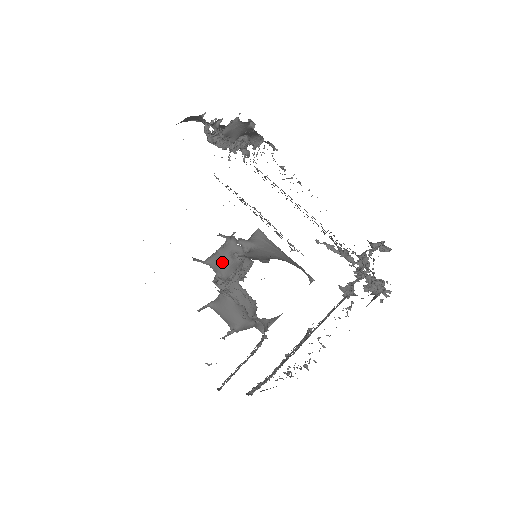
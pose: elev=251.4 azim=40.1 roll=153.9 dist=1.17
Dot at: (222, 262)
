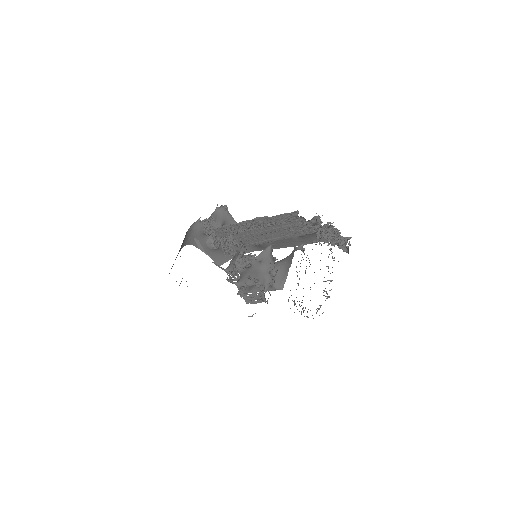
Dot at: occluded
